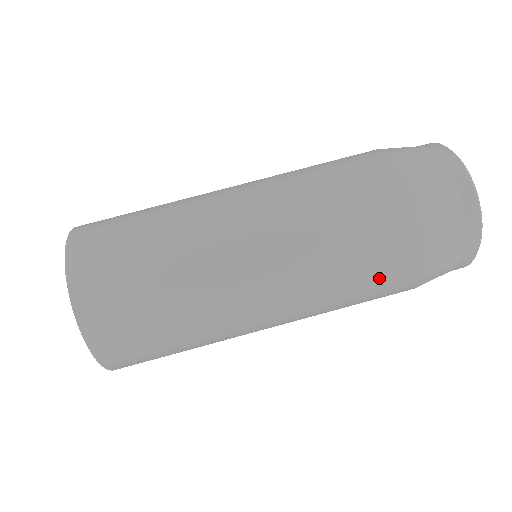
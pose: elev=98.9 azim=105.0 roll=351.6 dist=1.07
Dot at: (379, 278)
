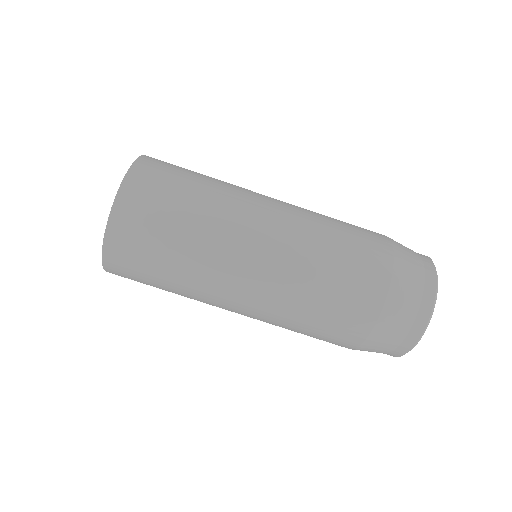
Dot at: occluded
